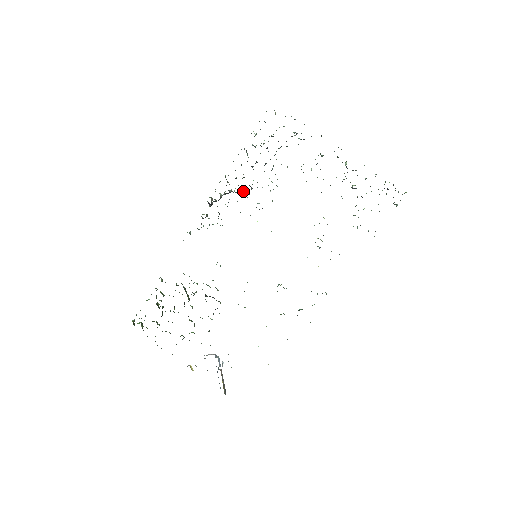
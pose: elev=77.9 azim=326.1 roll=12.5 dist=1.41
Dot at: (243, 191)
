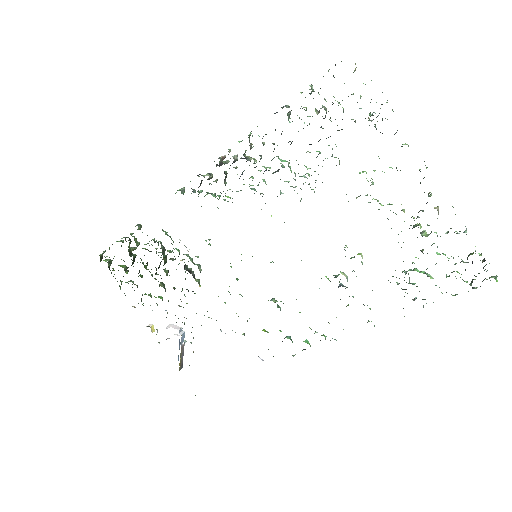
Dot at: (265, 170)
